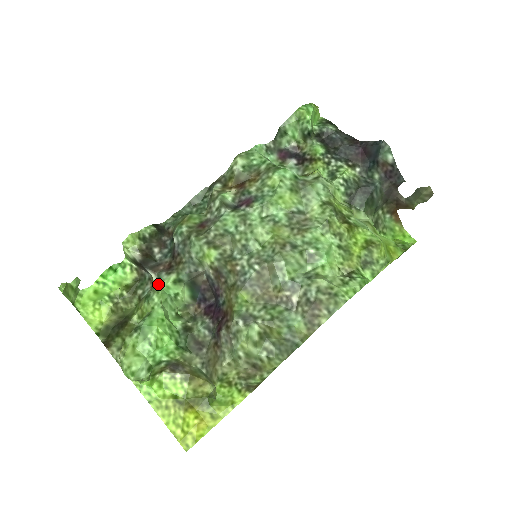
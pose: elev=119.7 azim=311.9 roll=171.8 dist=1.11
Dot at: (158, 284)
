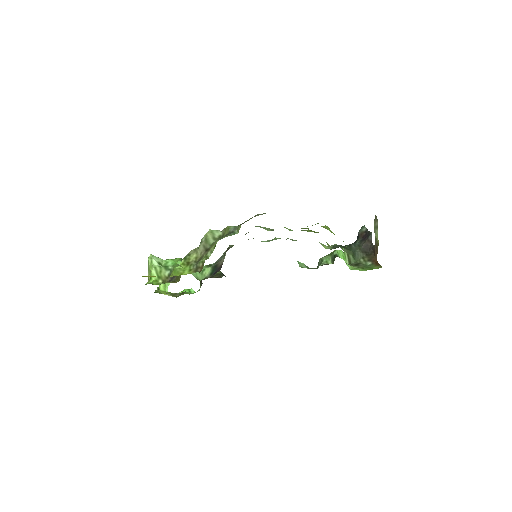
Dot at: occluded
